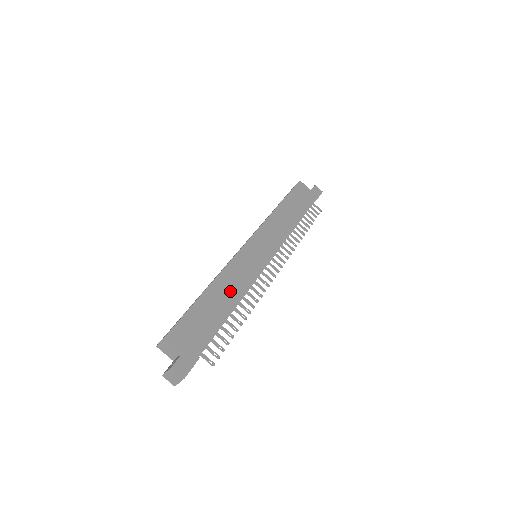
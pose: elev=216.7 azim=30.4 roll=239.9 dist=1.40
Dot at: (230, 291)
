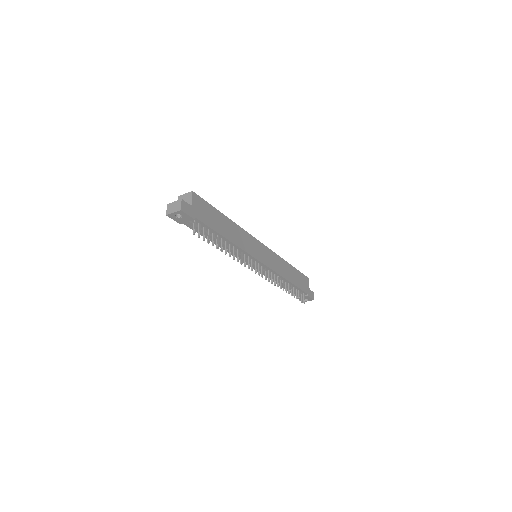
Dot at: (233, 235)
